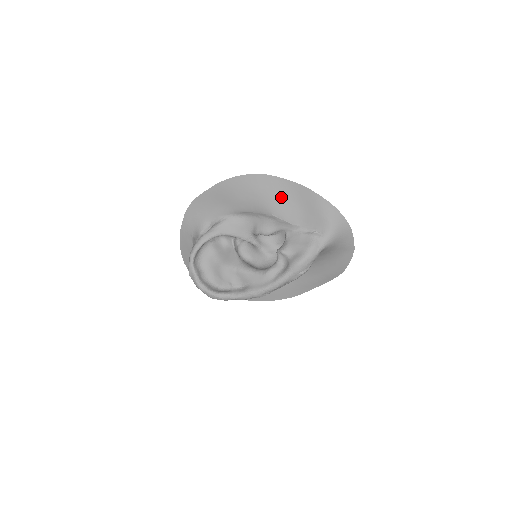
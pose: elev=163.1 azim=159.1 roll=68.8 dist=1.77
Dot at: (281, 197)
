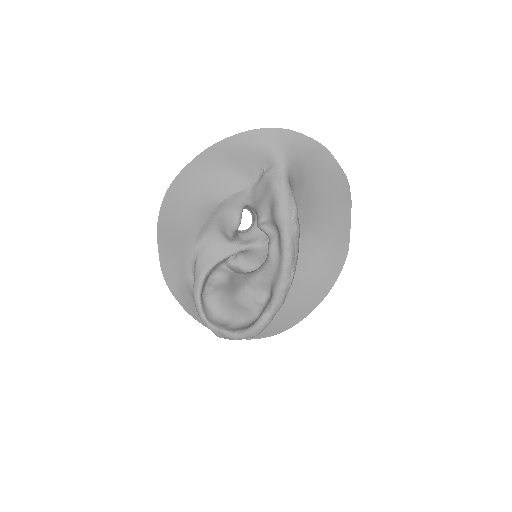
Dot at: (204, 181)
